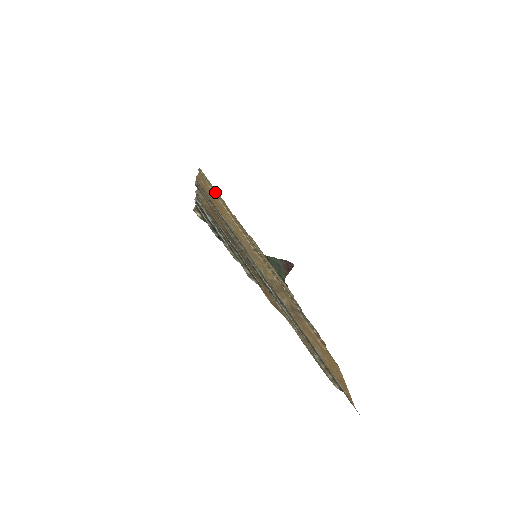
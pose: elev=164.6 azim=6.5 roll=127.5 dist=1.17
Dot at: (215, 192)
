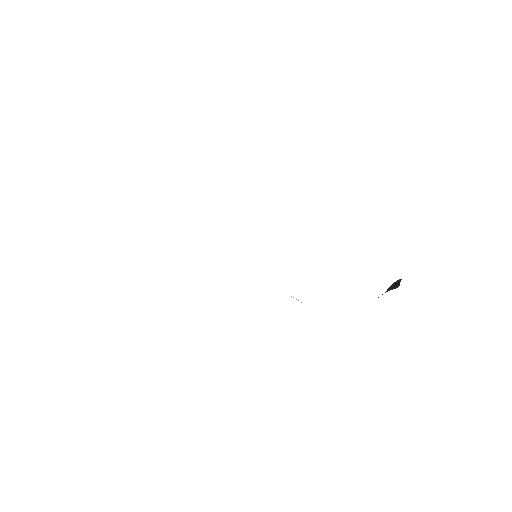
Dot at: occluded
